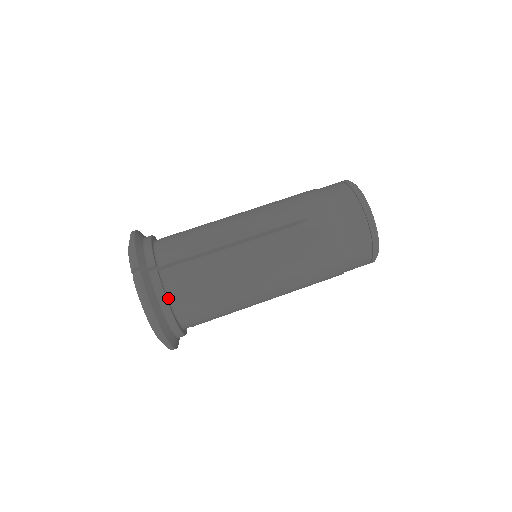
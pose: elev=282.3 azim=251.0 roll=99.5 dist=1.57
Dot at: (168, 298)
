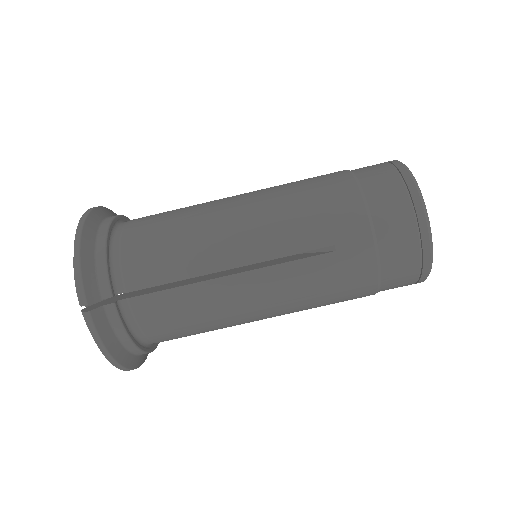
Dot at: (132, 332)
